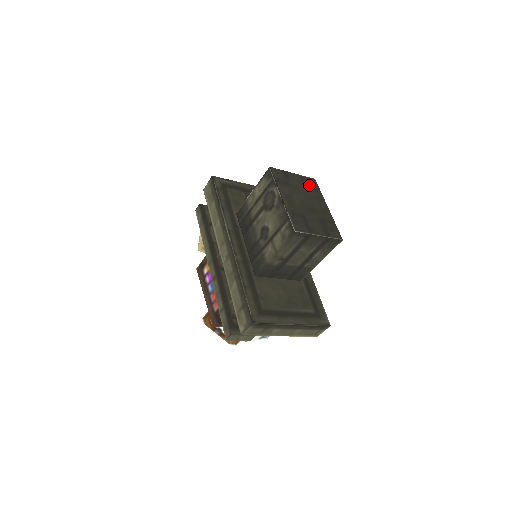
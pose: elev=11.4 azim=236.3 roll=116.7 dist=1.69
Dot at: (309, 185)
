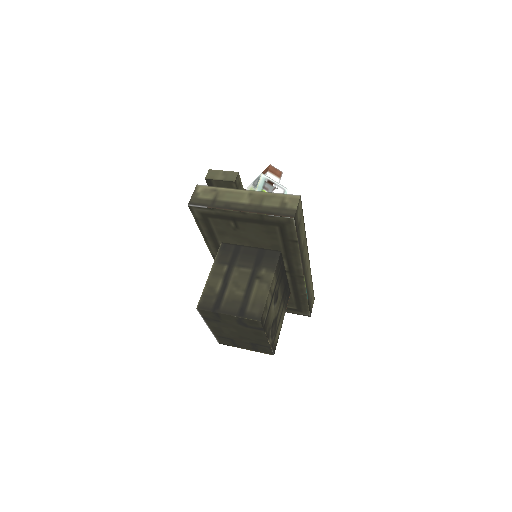
Dot at: (248, 324)
